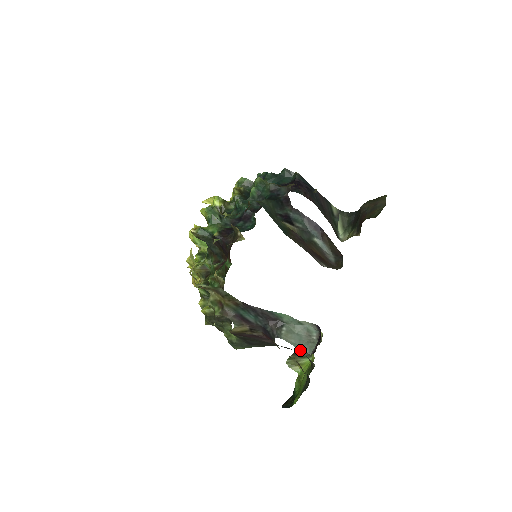
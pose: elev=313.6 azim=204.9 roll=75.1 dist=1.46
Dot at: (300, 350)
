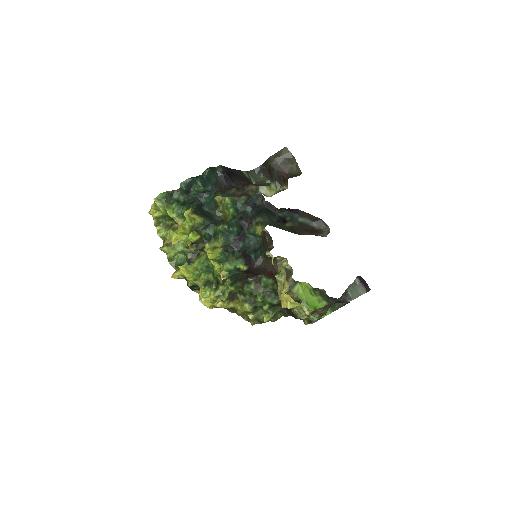
Dot at: occluded
